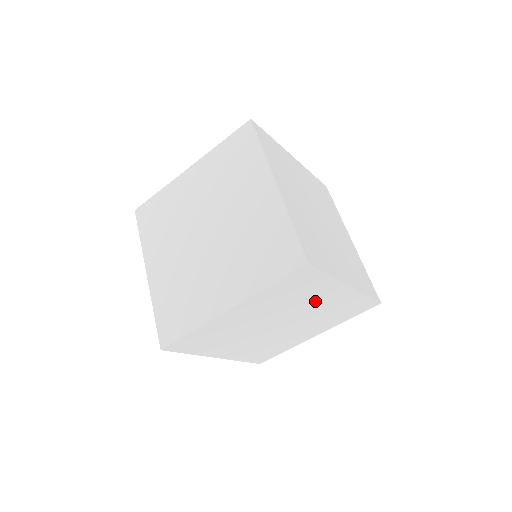
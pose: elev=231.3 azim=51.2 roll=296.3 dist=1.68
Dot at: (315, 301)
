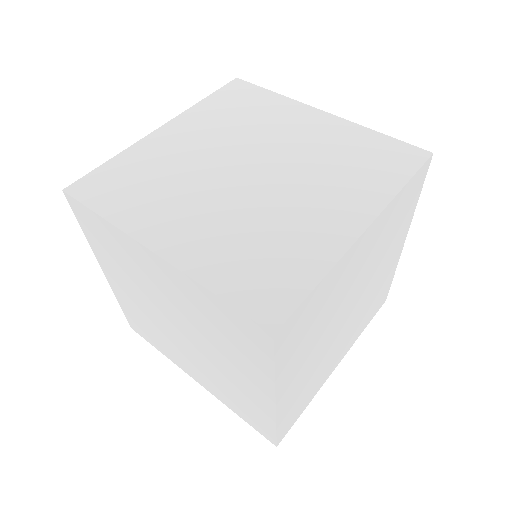
Dot at: (350, 277)
